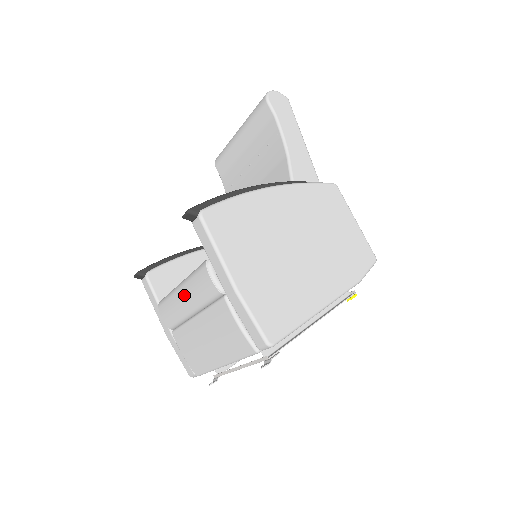
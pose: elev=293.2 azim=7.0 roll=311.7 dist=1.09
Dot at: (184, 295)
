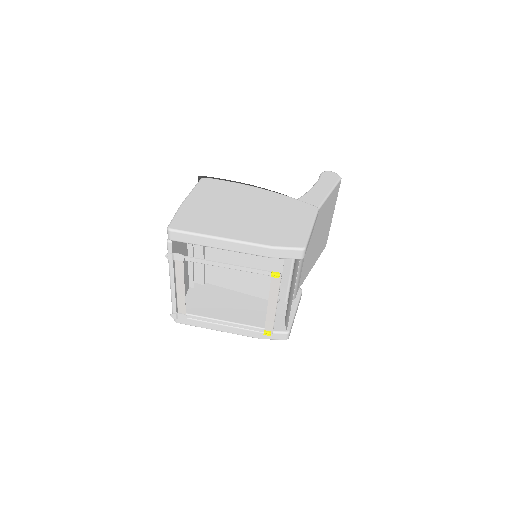
Dot at: occluded
